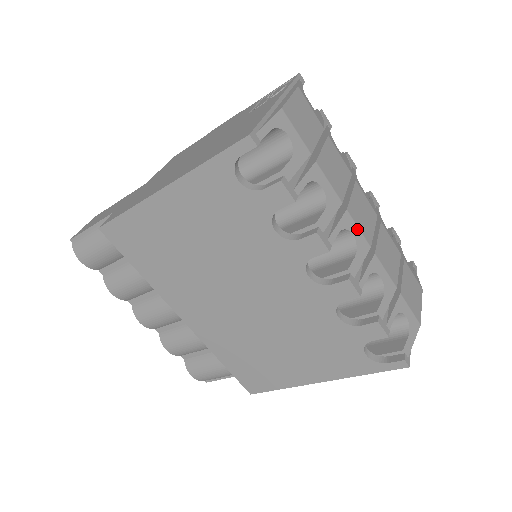
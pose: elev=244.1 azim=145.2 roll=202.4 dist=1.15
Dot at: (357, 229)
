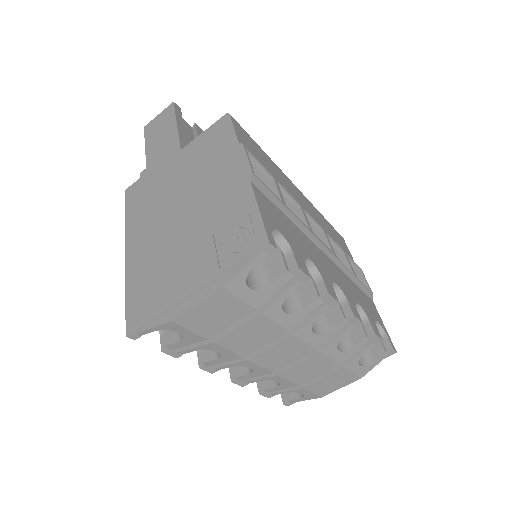
Dot at: (258, 367)
